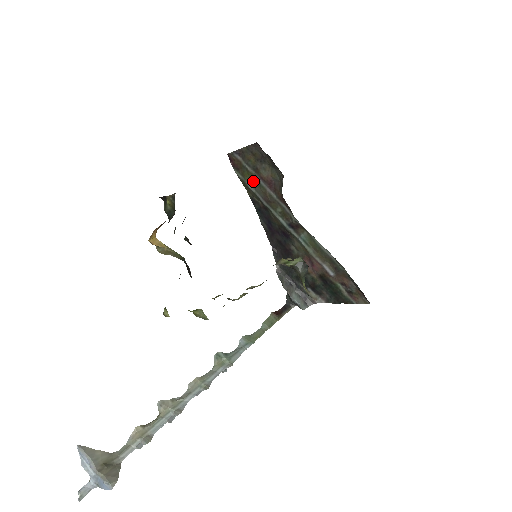
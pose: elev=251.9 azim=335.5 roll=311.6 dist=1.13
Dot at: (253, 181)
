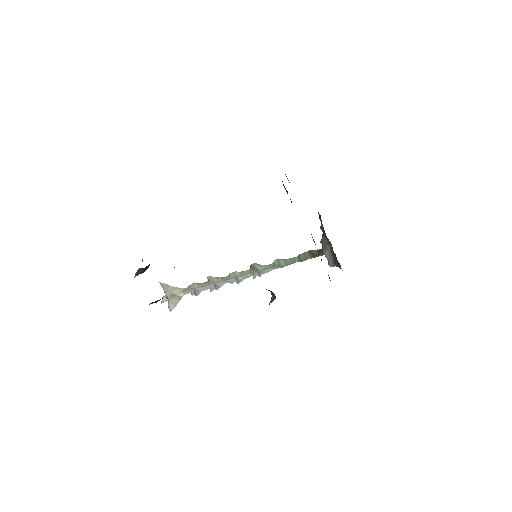
Dot at: occluded
